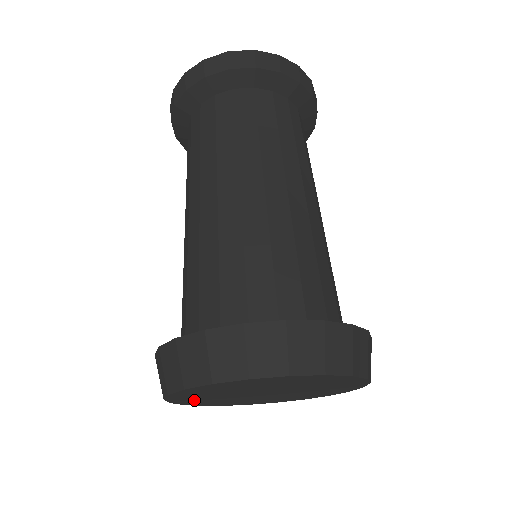
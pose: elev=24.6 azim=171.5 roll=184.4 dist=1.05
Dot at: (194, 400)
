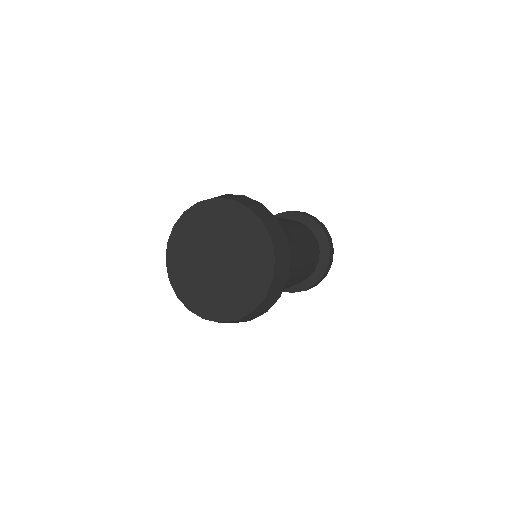
Dot at: (184, 234)
